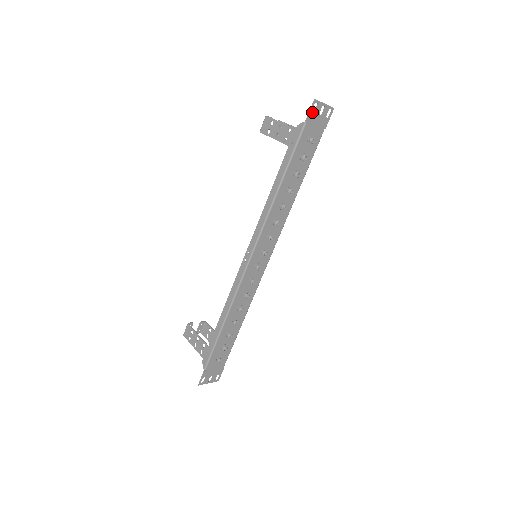
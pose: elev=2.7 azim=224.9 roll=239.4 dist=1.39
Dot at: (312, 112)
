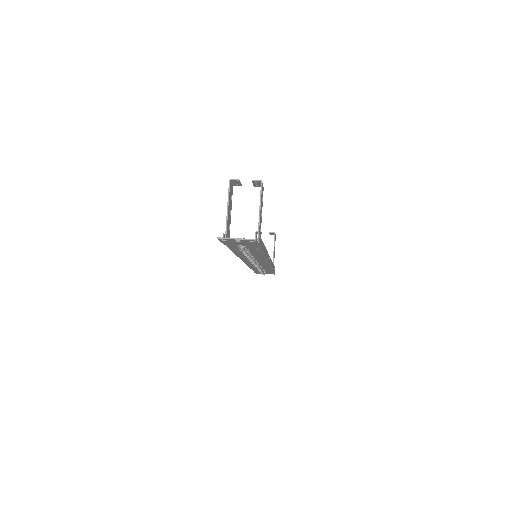
Dot at: (224, 240)
